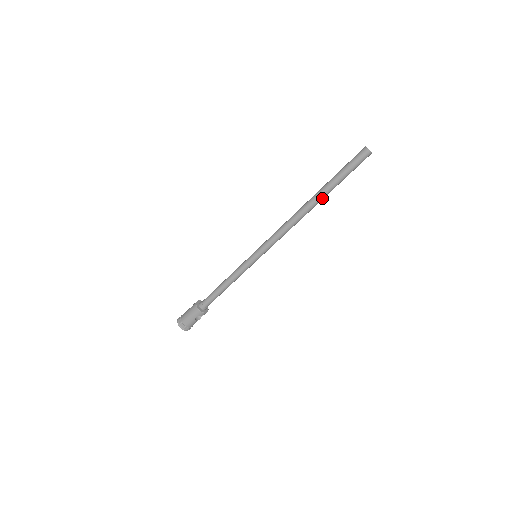
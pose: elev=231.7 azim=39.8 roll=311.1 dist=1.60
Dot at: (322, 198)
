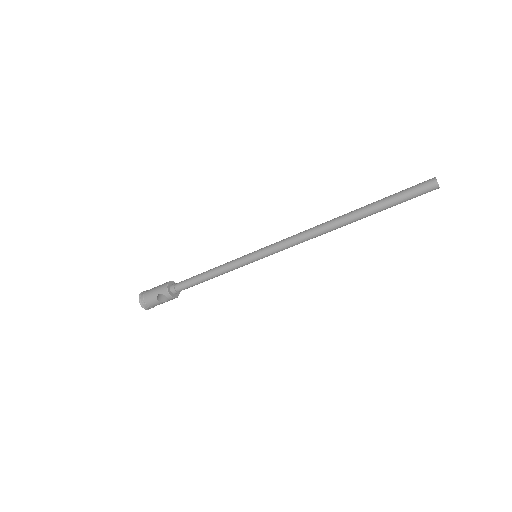
Dot at: (358, 216)
